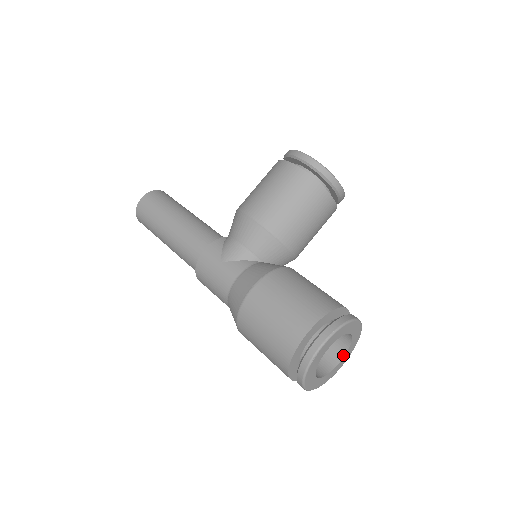
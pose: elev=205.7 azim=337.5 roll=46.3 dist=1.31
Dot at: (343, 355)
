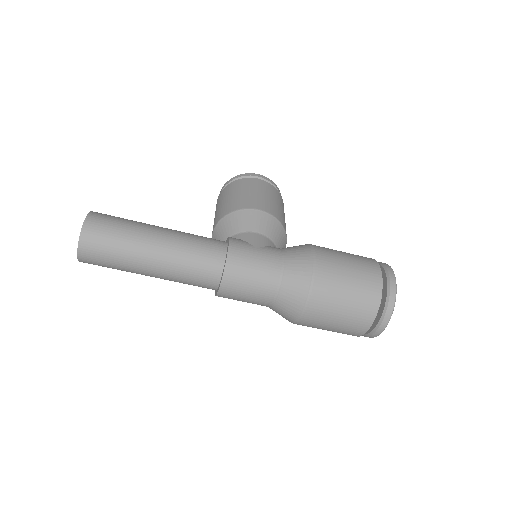
Dot at: occluded
